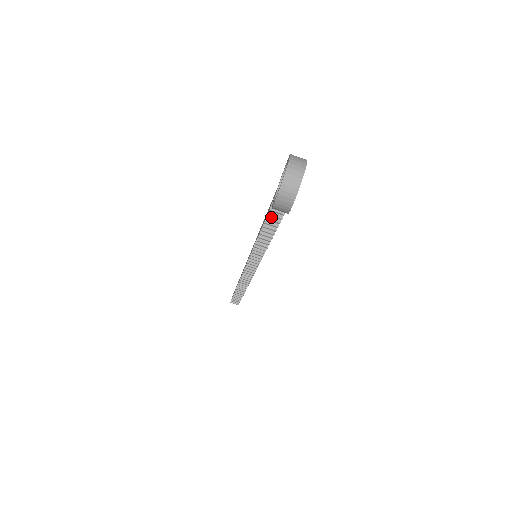
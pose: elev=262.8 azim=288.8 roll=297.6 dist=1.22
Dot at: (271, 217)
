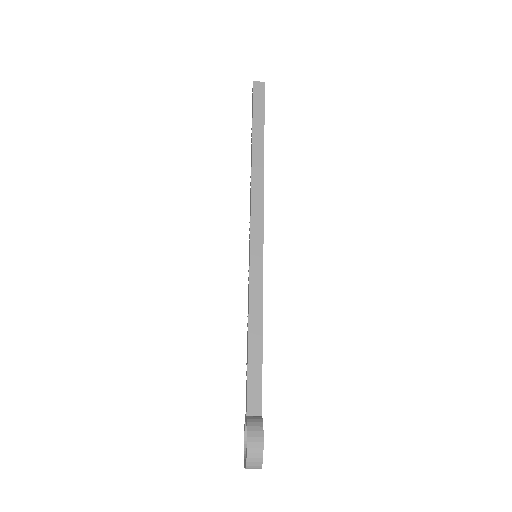
Dot at: occluded
